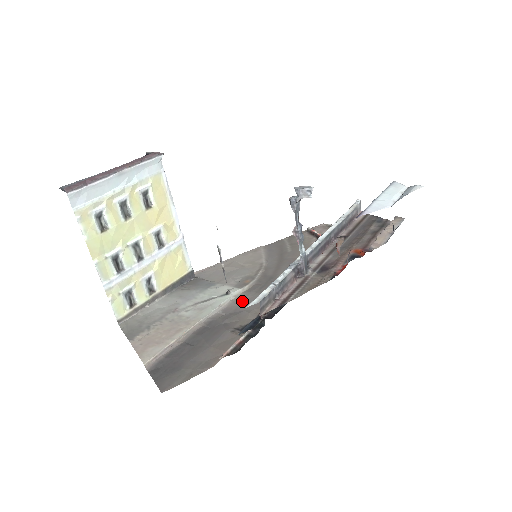
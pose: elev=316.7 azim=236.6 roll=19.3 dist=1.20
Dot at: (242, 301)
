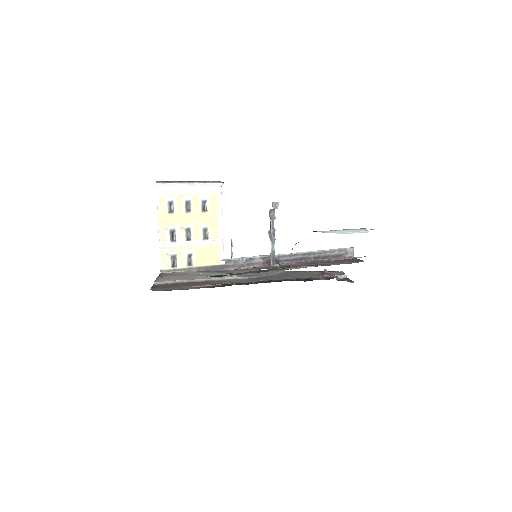
Dot at: (235, 280)
